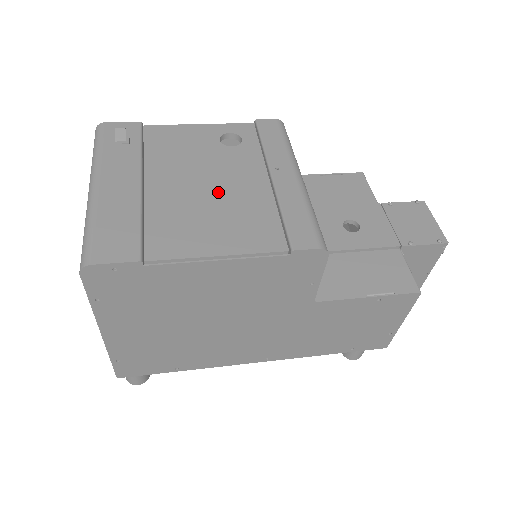
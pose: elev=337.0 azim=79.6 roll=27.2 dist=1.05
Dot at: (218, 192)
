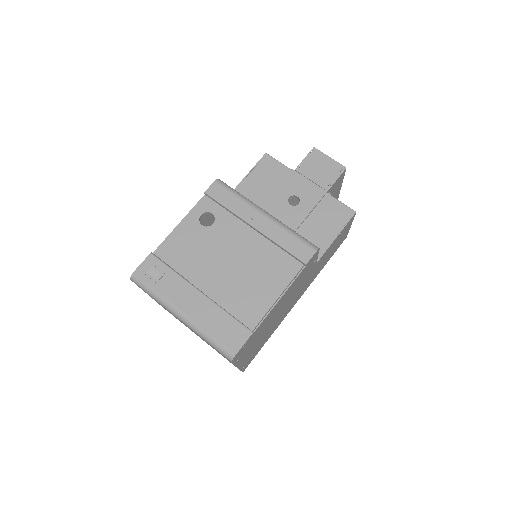
Dot at: (240, 261)
